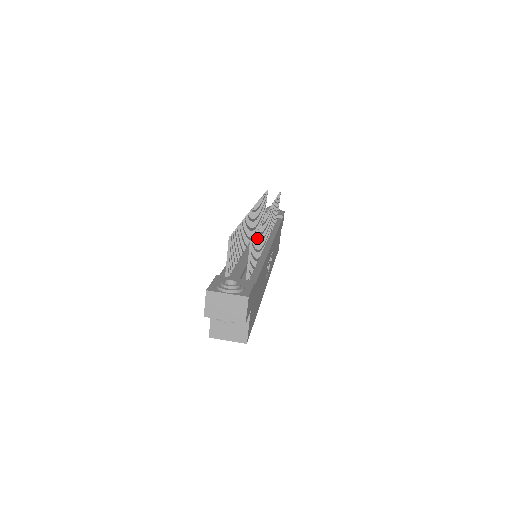
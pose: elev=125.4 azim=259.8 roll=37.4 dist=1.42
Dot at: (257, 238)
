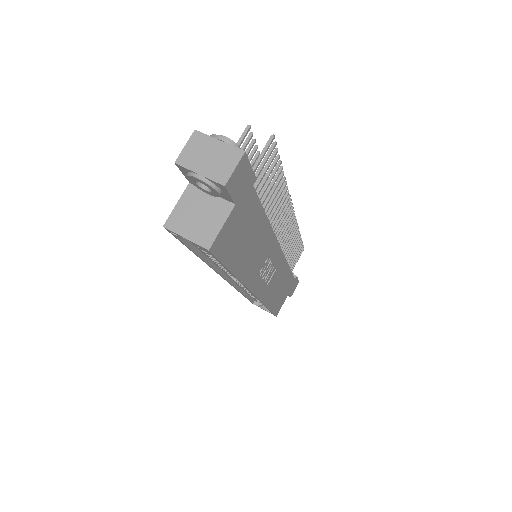
Dot at: (276, 170)
